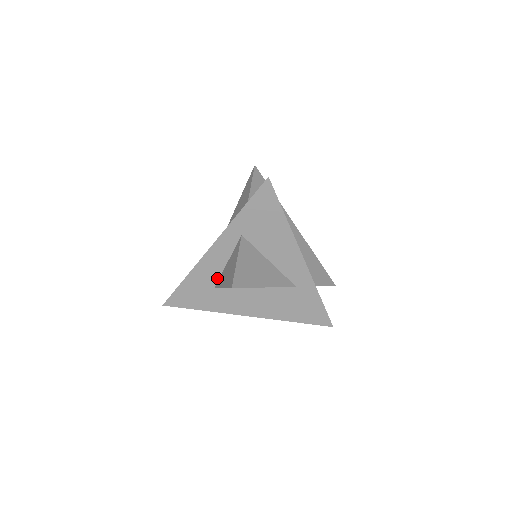
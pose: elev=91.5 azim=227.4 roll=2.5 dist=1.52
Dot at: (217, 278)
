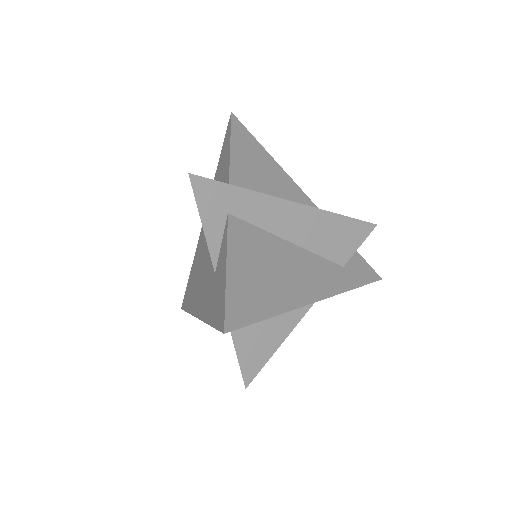
Dot at: occluded
